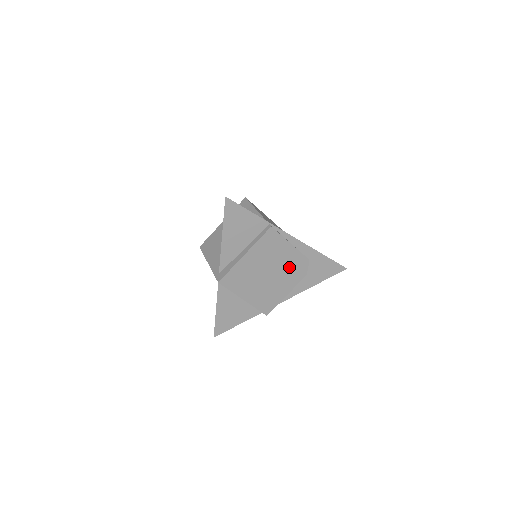
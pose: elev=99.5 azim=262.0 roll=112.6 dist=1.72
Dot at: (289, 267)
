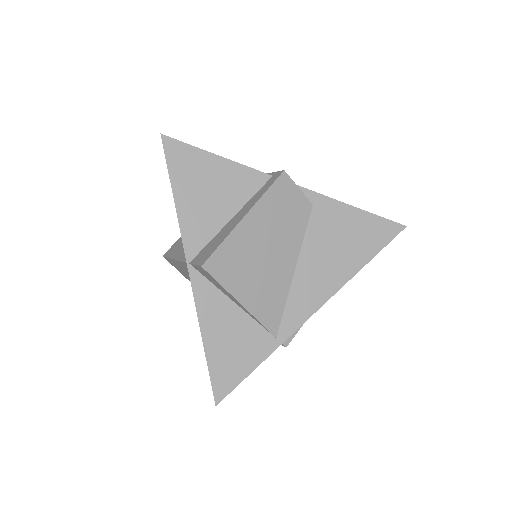
Dot at: occluded
